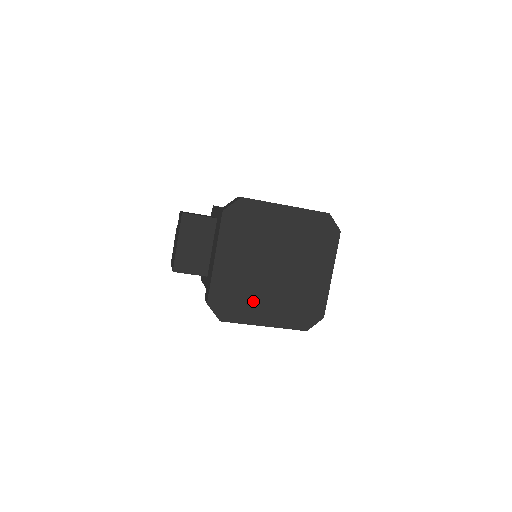
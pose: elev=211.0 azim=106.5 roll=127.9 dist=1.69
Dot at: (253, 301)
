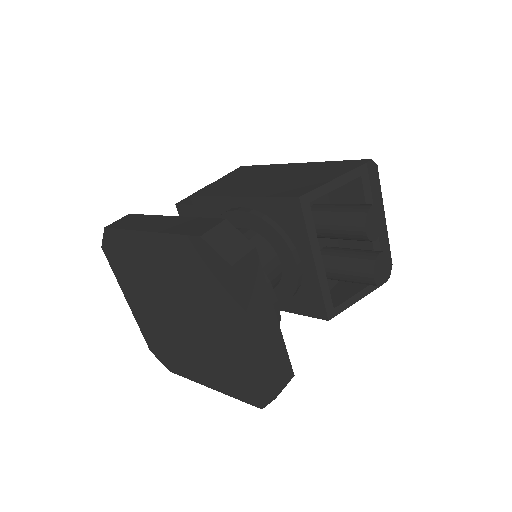
Dot at: (185, 356)
